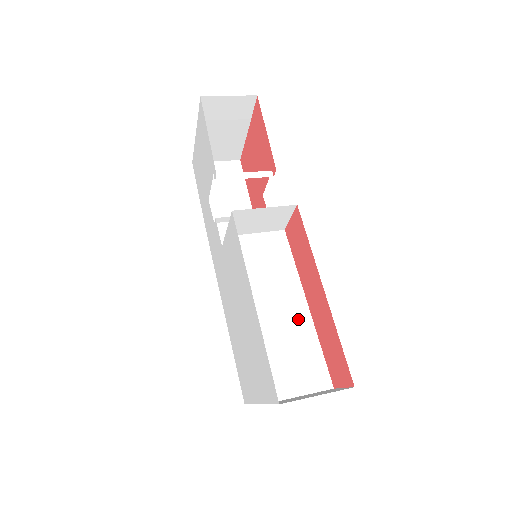
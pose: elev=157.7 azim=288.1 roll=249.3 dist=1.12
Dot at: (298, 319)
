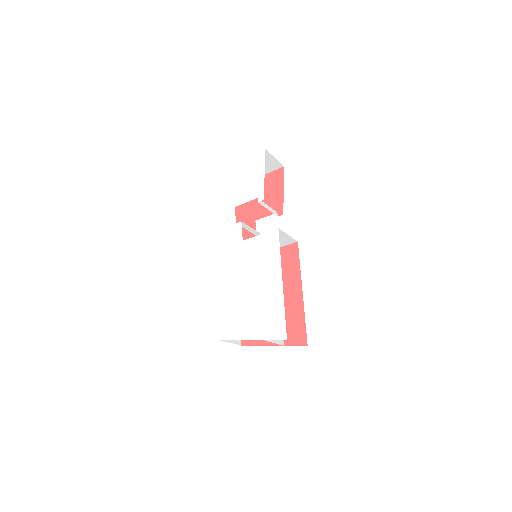
Dot at: occluded
